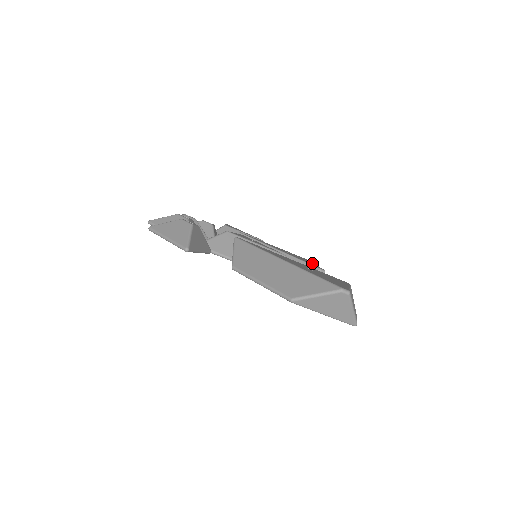
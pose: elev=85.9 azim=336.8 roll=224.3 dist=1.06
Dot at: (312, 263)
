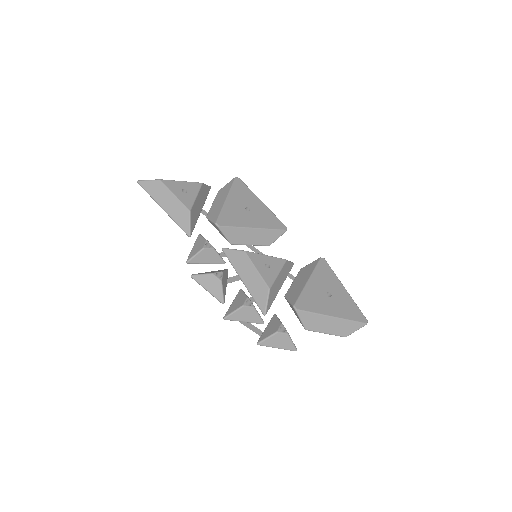
Dot at: (263, 208)
